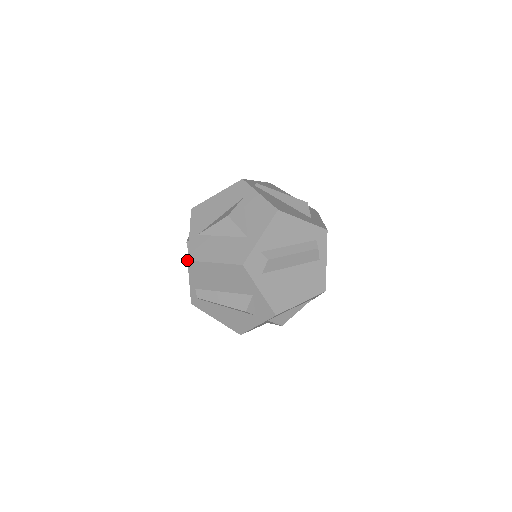
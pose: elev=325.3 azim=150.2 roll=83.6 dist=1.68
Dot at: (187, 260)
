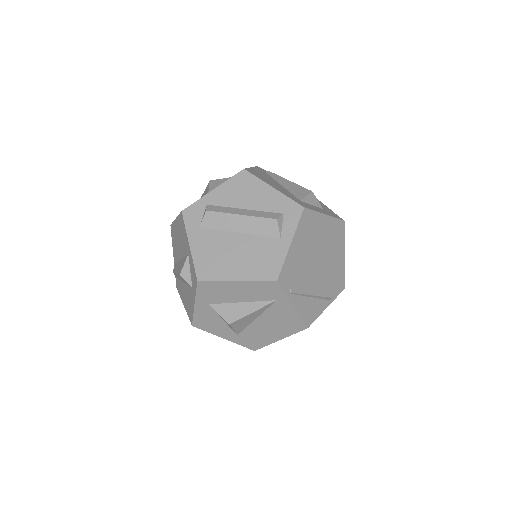
Dot at: (170, 225)
